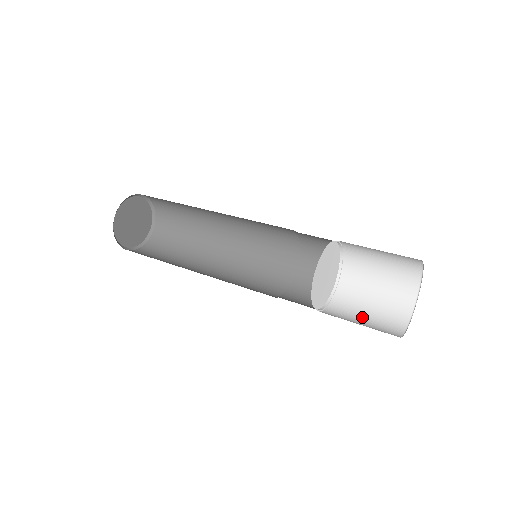
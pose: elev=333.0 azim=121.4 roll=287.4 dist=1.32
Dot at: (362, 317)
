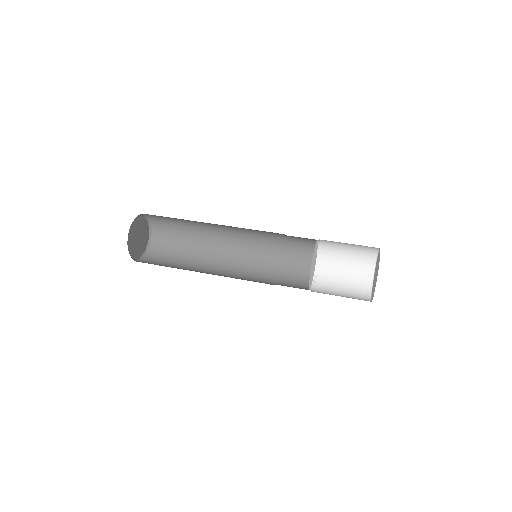
Dot at: (343, 274)
